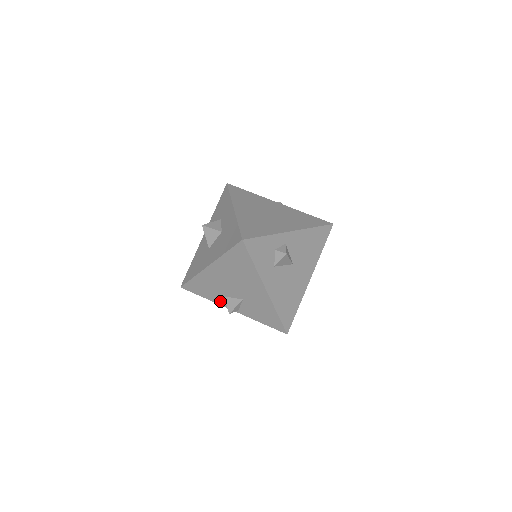
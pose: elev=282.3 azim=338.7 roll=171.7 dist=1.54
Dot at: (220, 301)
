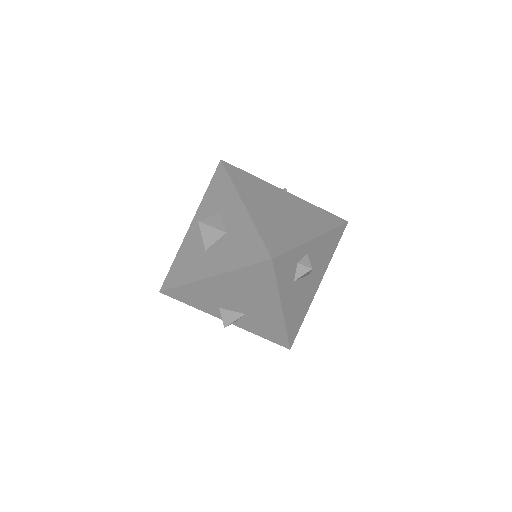
Dot at: (212, 311)
